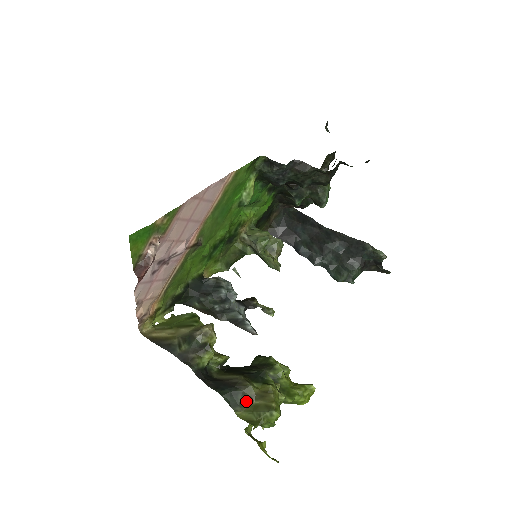
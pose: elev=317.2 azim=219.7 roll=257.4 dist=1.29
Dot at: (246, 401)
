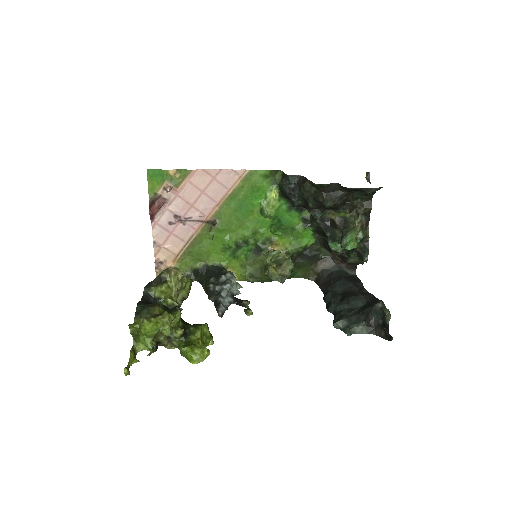
Dot at: (146, 315)
